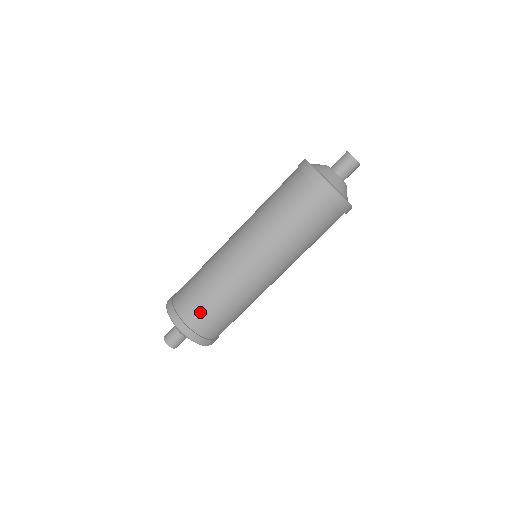
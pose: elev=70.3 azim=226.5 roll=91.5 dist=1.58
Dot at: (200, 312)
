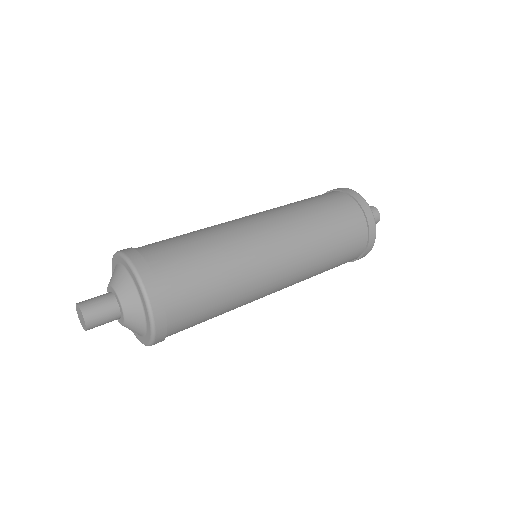
Dot at: (179, 261)
